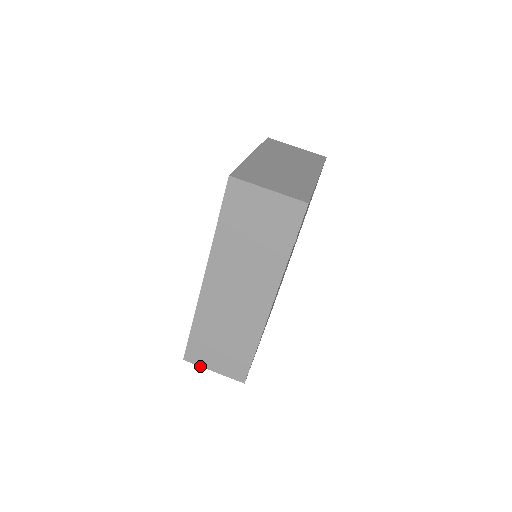
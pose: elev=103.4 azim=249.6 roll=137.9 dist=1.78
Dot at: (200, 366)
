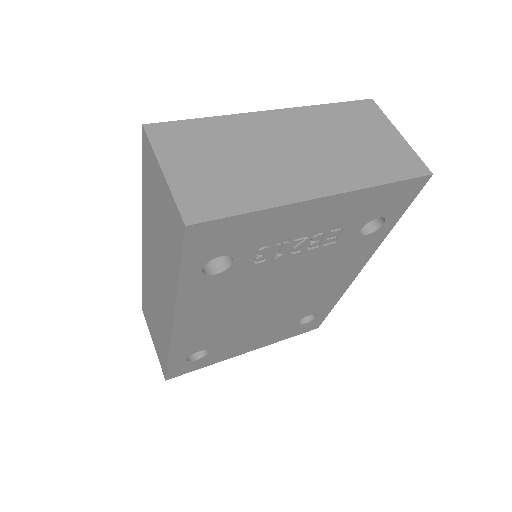
Dot at: (148, 328)
